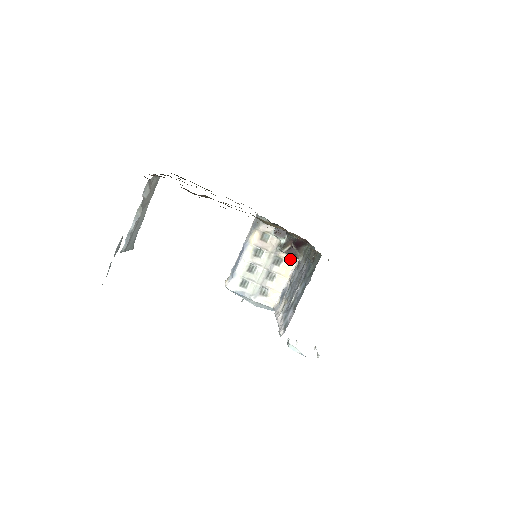
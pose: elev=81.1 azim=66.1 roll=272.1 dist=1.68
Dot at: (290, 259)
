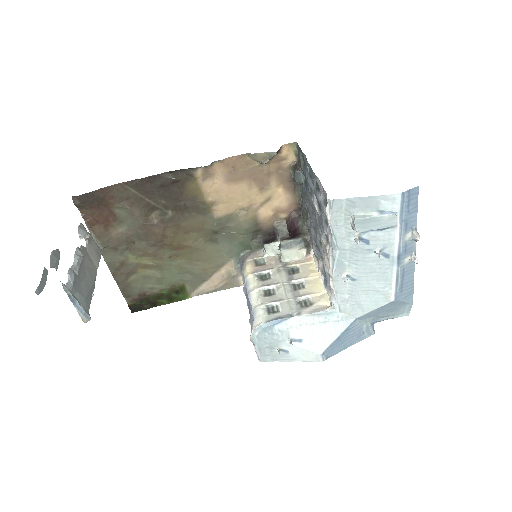
Dot at: (304, 261)
